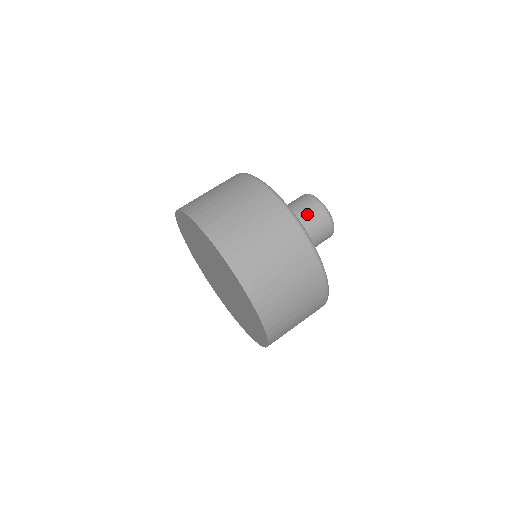
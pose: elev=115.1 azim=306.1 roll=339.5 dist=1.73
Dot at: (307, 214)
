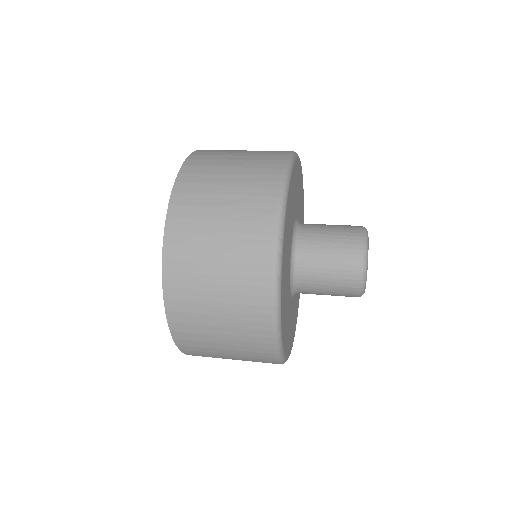
Dot at: occluded
